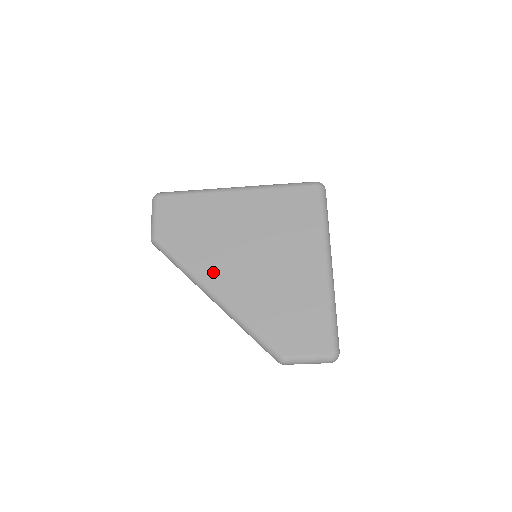
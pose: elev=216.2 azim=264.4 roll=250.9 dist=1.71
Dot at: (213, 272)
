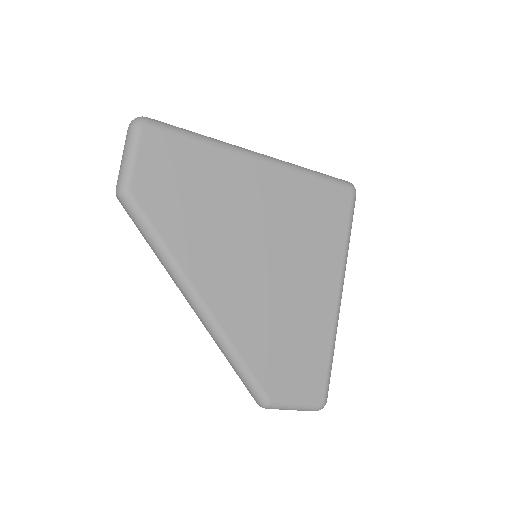
Dot at: (206, 271)
